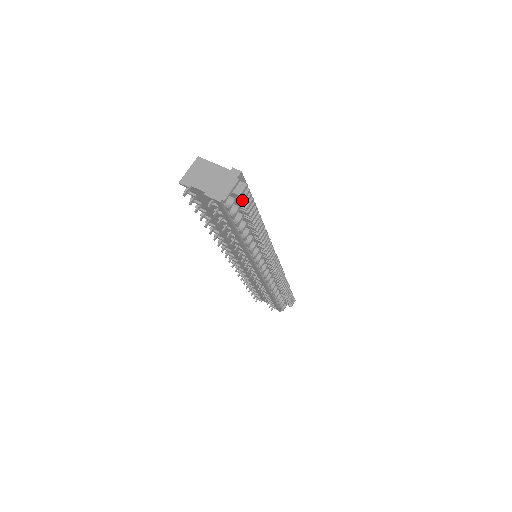
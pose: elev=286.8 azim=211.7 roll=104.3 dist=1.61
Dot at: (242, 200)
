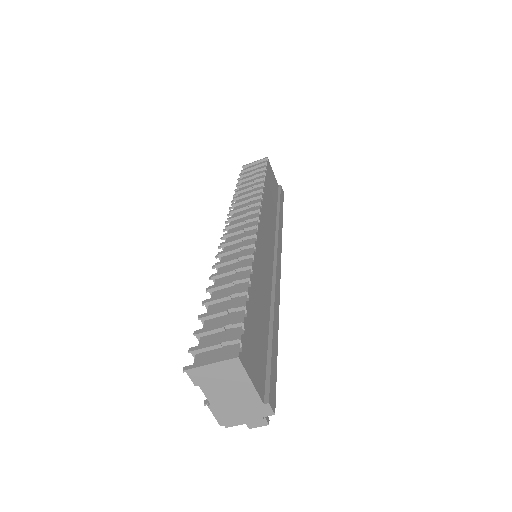
Dot at: occluded
